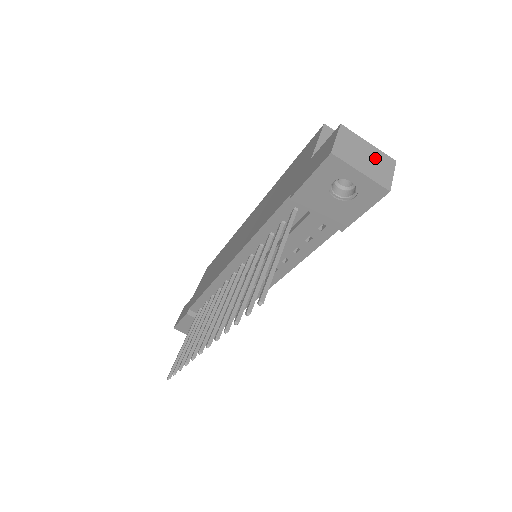
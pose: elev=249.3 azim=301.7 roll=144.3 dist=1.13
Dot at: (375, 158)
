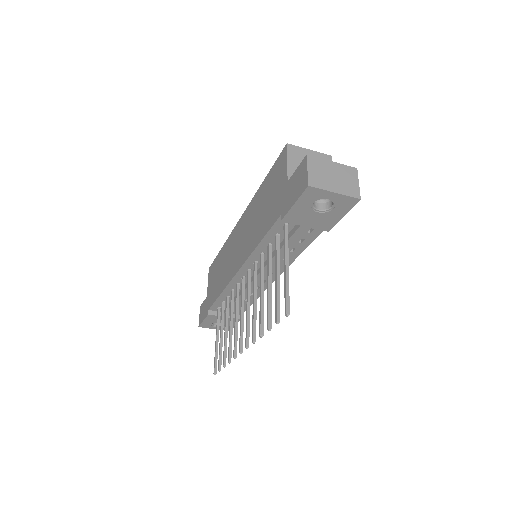
Dot at: (341, 174)
